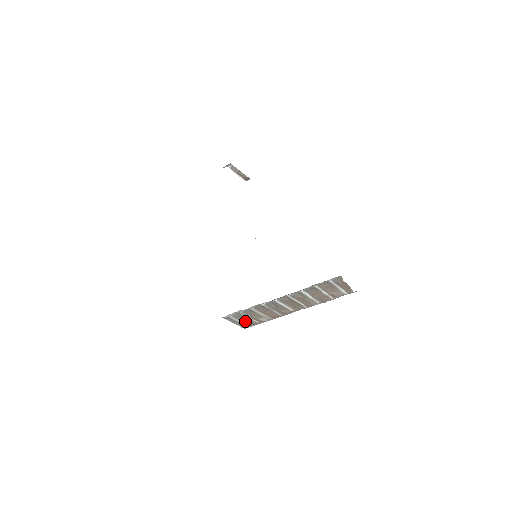
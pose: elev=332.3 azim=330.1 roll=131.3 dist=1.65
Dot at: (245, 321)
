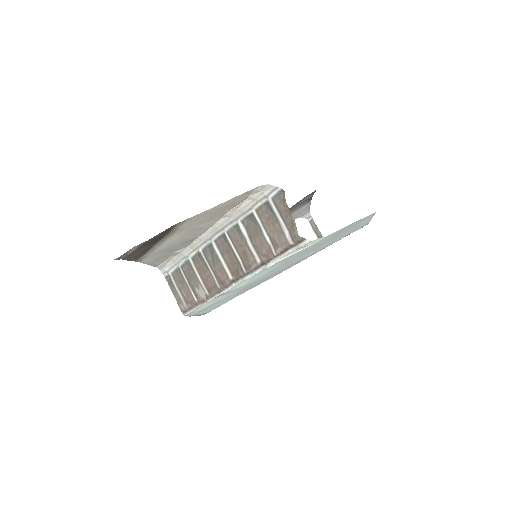
Dot at: (183, 291)
